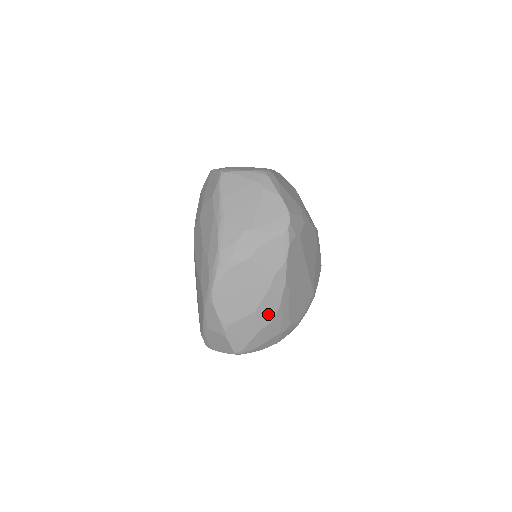
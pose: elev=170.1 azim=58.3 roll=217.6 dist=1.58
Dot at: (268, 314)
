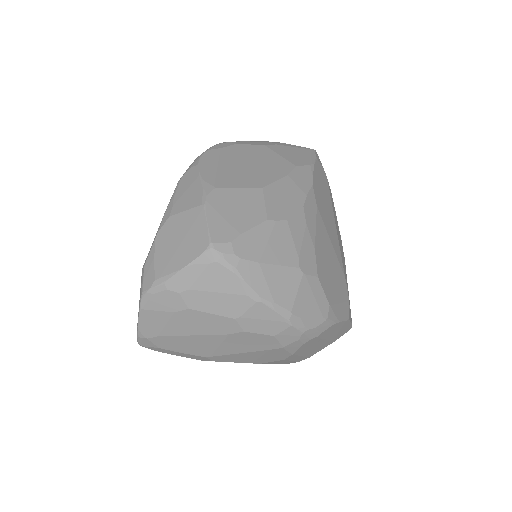
Dot at: (283, 206)
